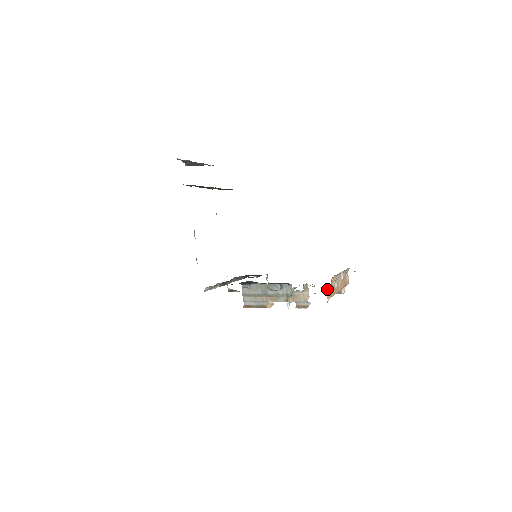
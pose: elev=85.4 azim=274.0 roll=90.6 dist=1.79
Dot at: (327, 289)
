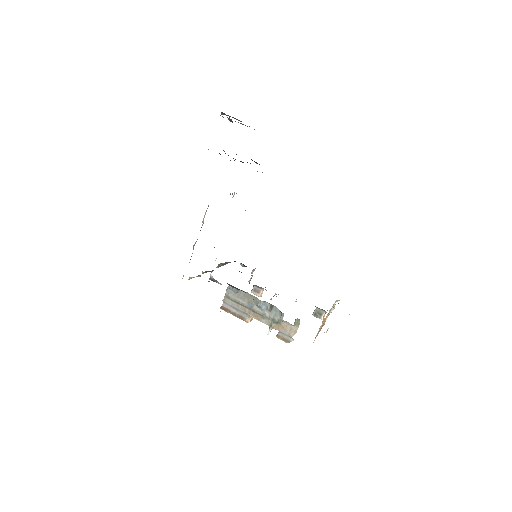
Dot at: (317, 333)
